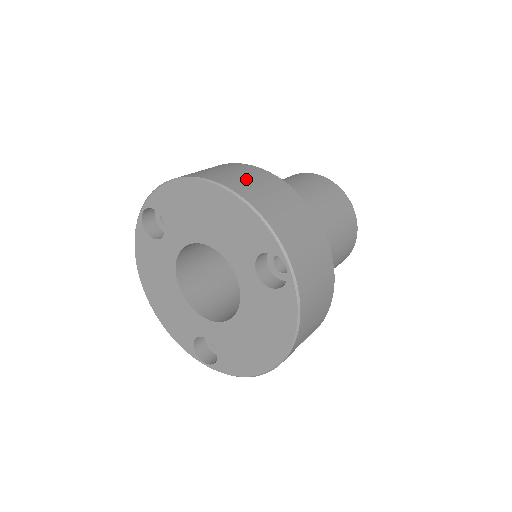
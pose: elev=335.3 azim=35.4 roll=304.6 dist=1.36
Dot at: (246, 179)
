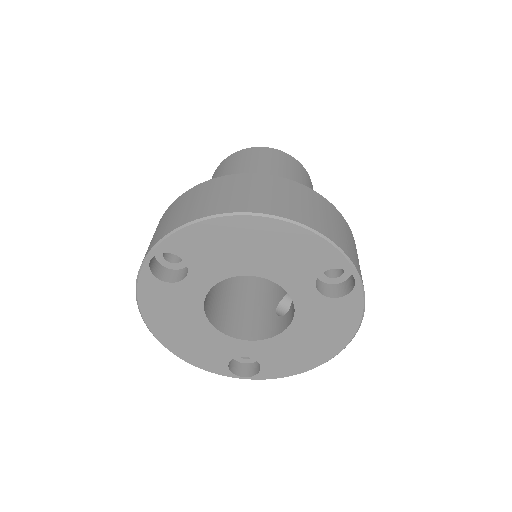
Dot at: (281, 198)
